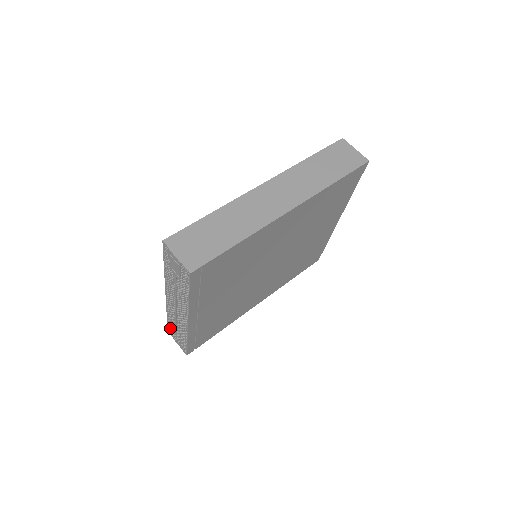
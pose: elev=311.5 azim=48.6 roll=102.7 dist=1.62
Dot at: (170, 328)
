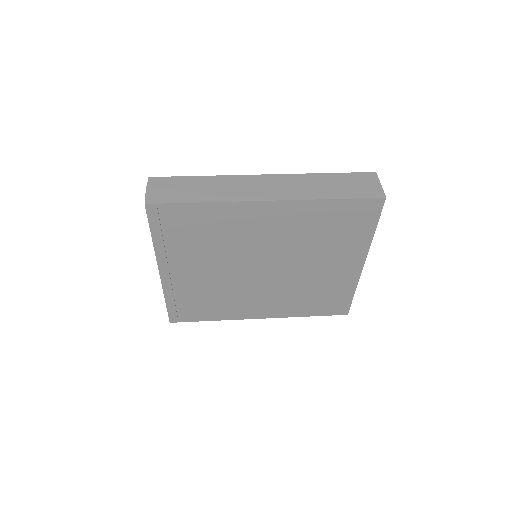
Dot at: occluded
